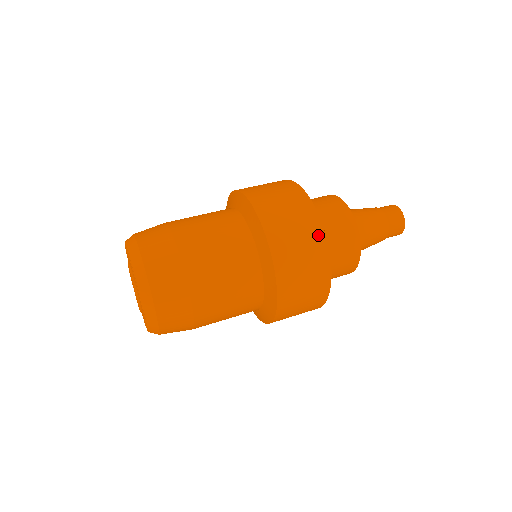
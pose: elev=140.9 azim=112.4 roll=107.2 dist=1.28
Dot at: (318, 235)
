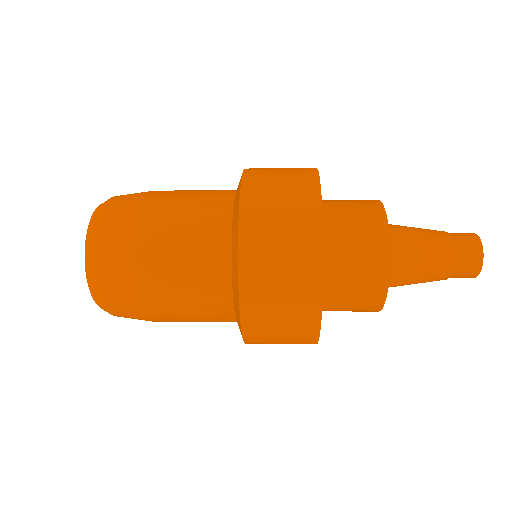
Dot at: occluded
